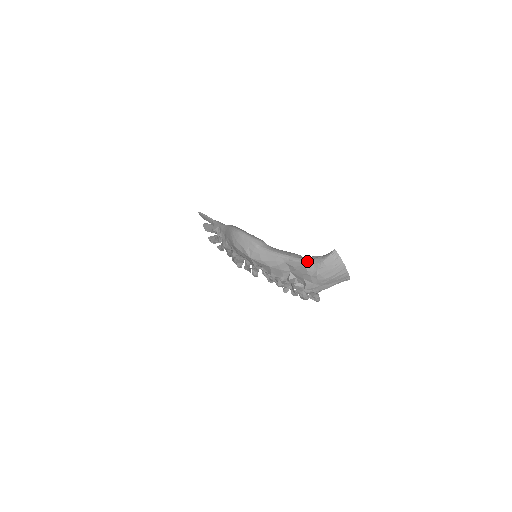
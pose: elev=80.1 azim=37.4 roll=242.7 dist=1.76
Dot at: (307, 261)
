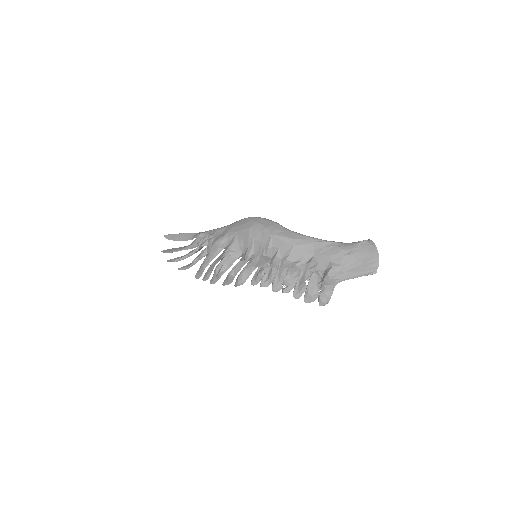
Dot at: (340, 242)
